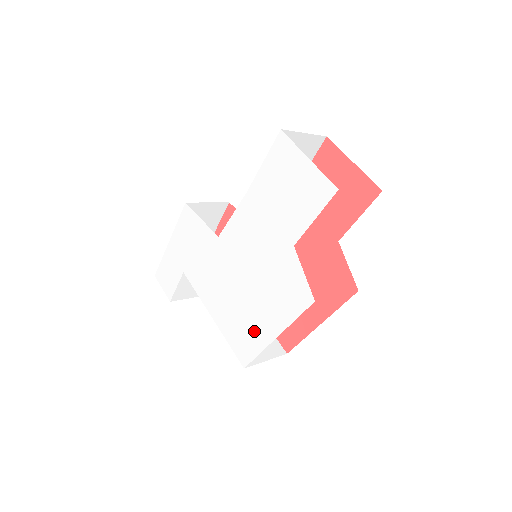
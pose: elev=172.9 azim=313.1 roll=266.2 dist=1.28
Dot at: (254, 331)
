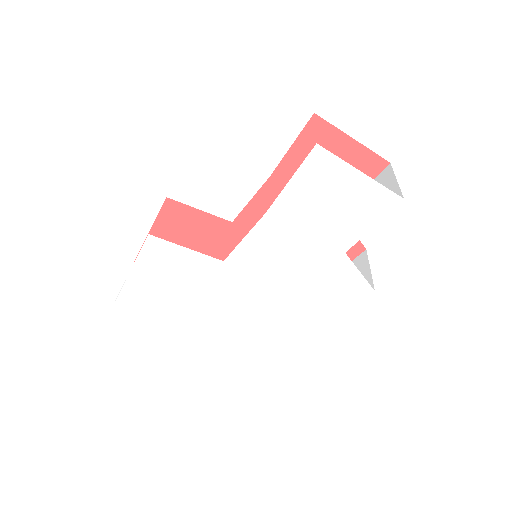
Dot at: (296, 329)
